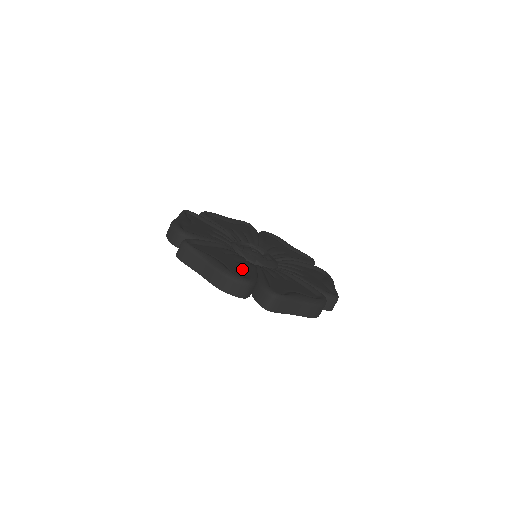
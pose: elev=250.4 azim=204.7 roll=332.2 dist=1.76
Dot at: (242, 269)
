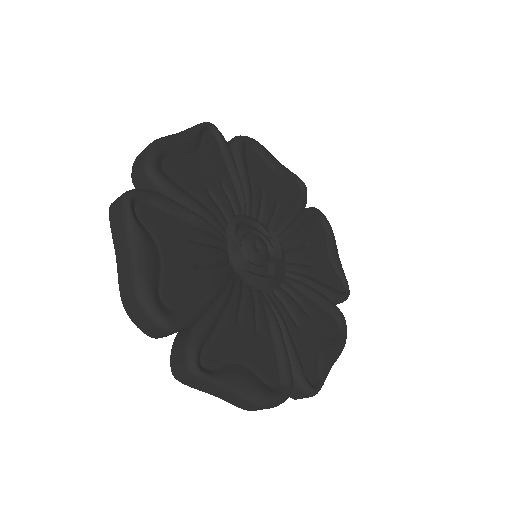
Dot at: (188, 288)
